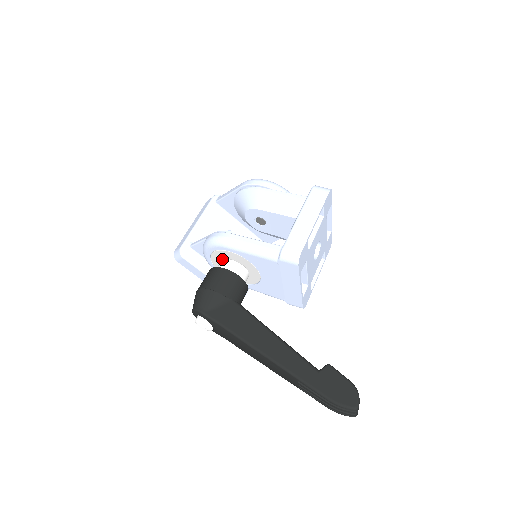
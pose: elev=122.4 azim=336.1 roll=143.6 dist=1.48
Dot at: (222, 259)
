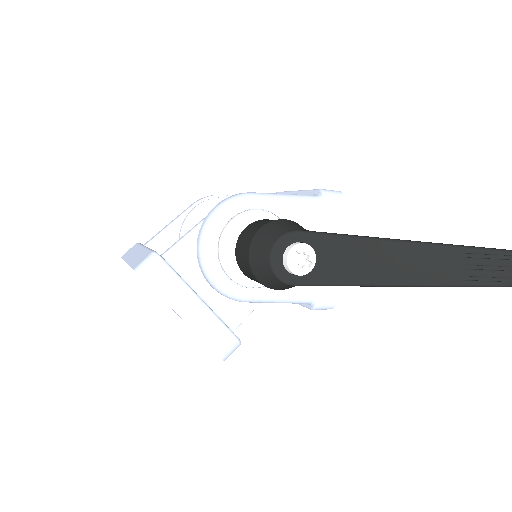
Dot at: occluded
